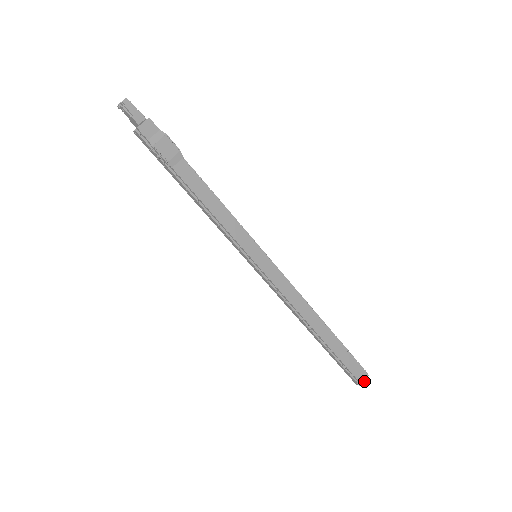
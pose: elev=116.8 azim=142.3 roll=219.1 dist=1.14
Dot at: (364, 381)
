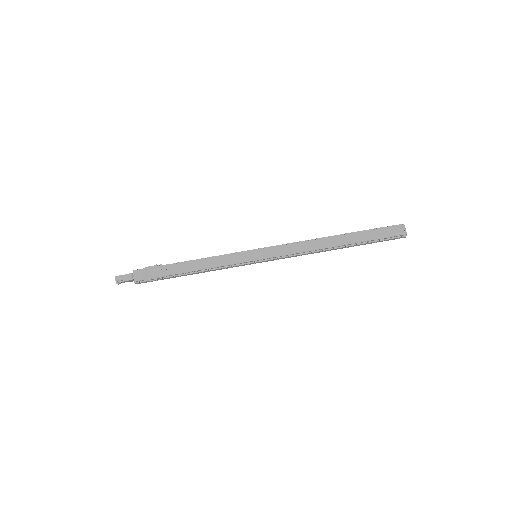
Dot at: (405, 231)
